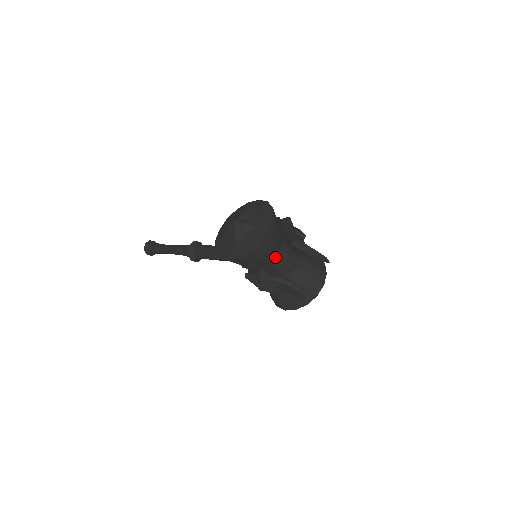
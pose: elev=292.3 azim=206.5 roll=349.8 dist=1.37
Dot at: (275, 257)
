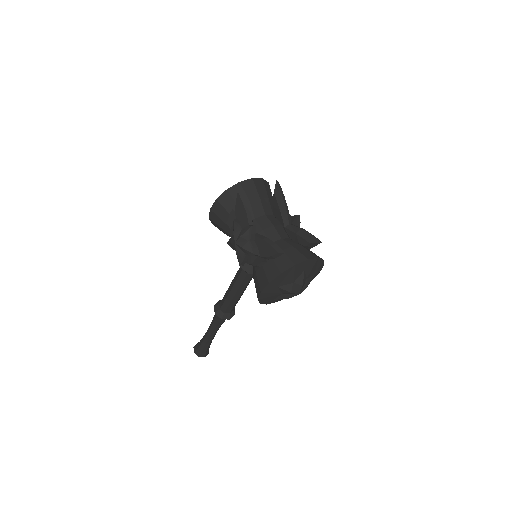
Dot at: (258, 218)
